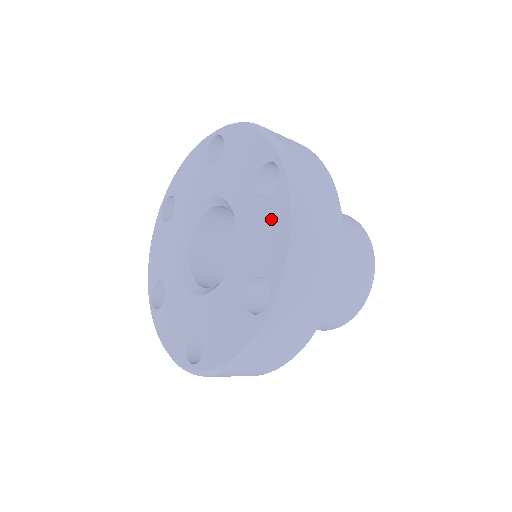
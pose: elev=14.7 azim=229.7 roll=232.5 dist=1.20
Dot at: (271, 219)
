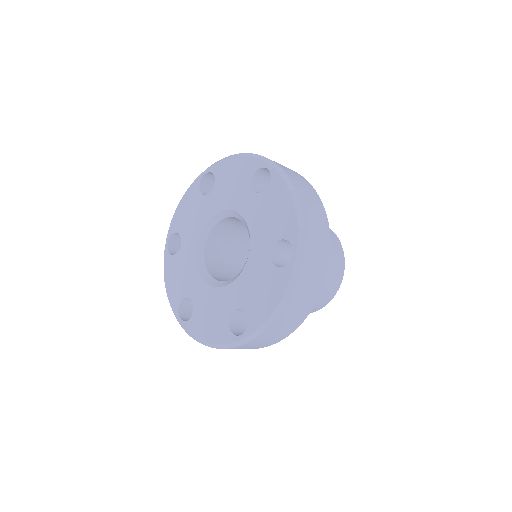
Dot at: (274, 201)
